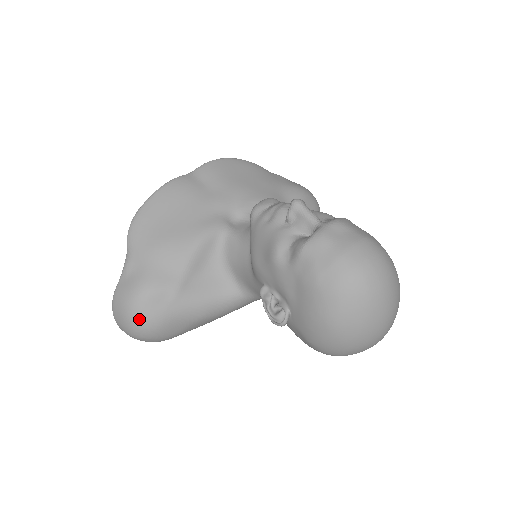
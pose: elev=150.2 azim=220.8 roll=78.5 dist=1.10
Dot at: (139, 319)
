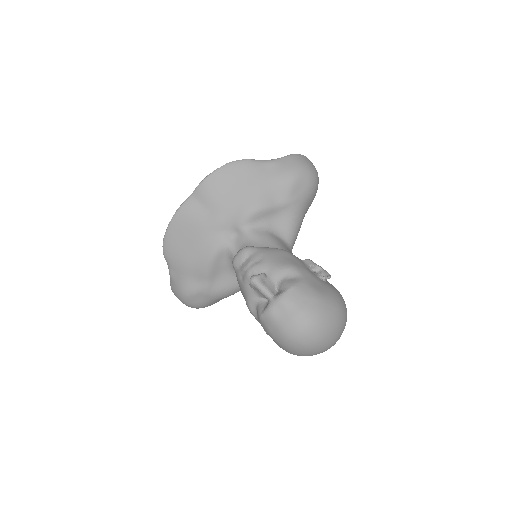
Dot at: (190, 306)
